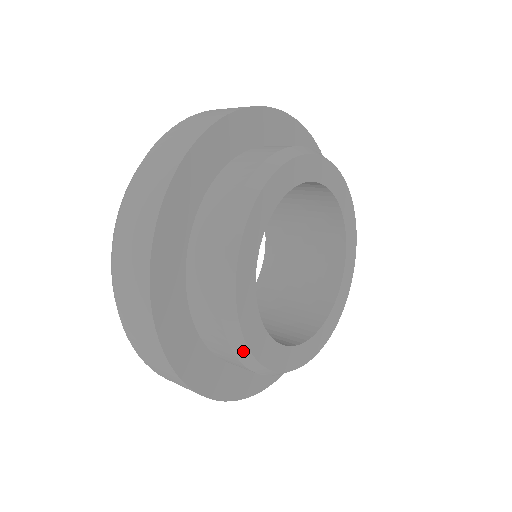
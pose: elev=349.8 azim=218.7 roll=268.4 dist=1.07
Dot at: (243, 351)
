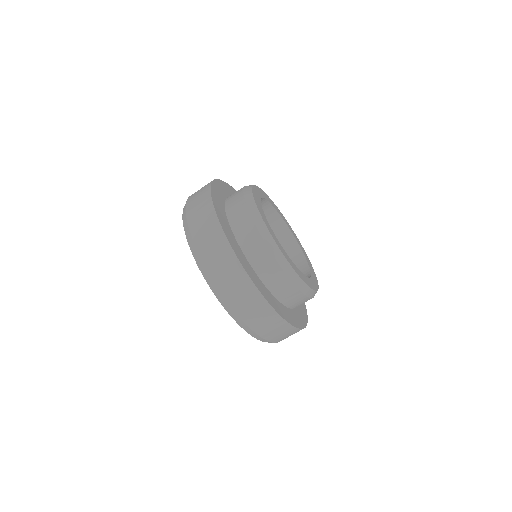
Dot at: (309, 291)
